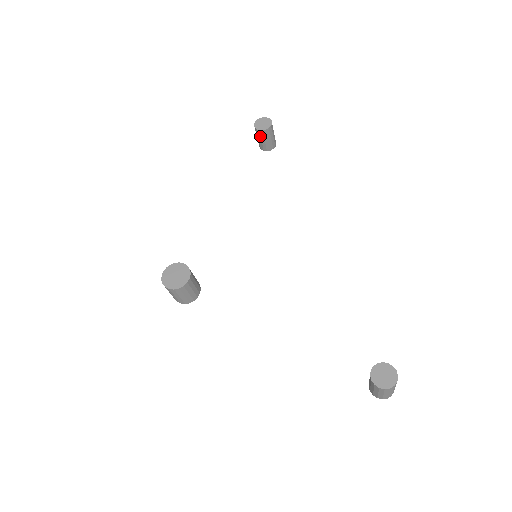
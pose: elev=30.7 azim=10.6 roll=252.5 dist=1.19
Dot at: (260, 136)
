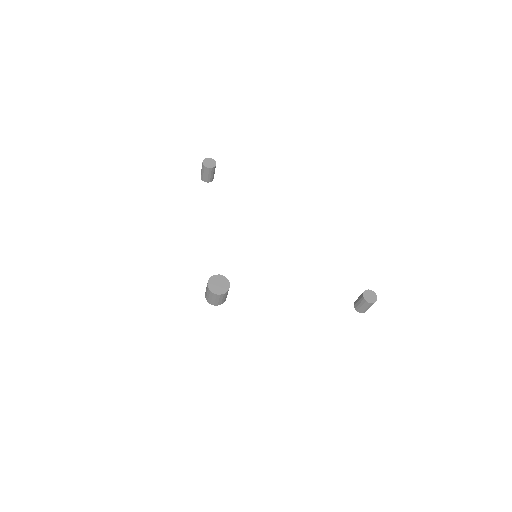
Dot at: (208, 172)
